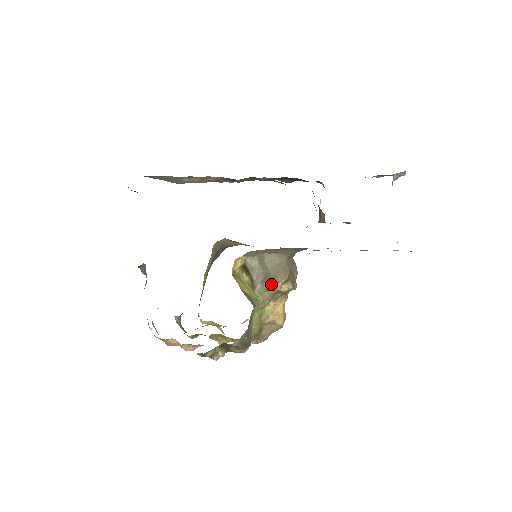
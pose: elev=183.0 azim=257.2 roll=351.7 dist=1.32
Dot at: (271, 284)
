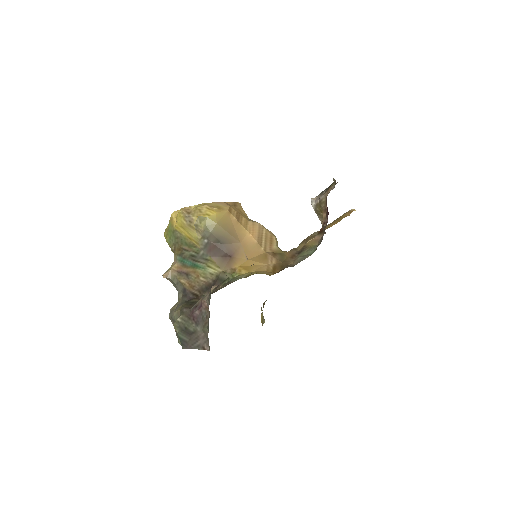
Dot at: occluded
